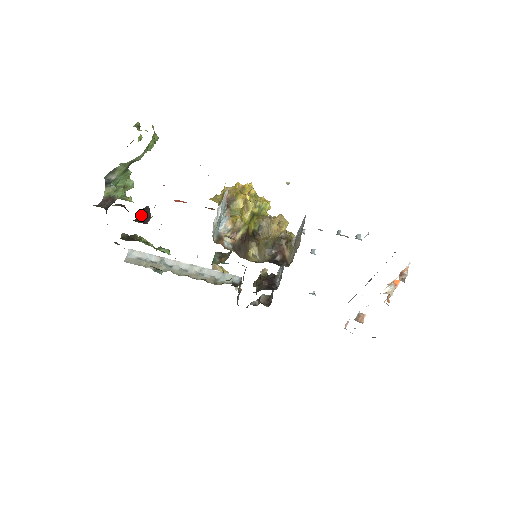
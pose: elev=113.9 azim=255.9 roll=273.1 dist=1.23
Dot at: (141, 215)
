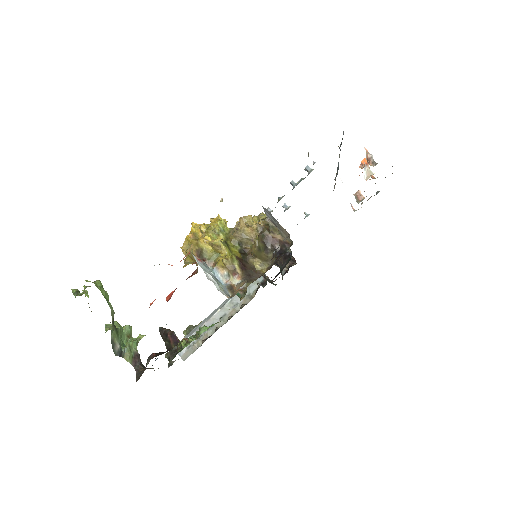
Dot at: (166, 340)
